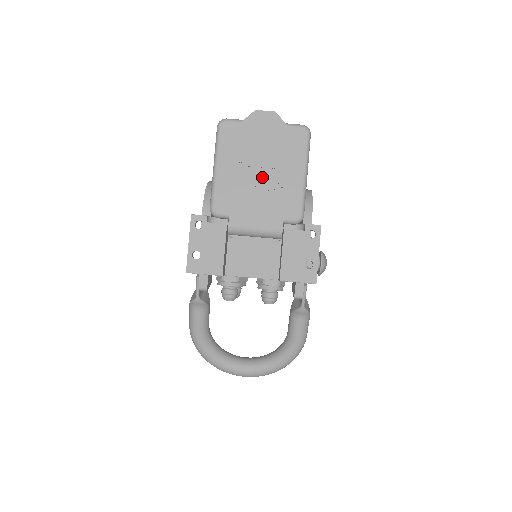
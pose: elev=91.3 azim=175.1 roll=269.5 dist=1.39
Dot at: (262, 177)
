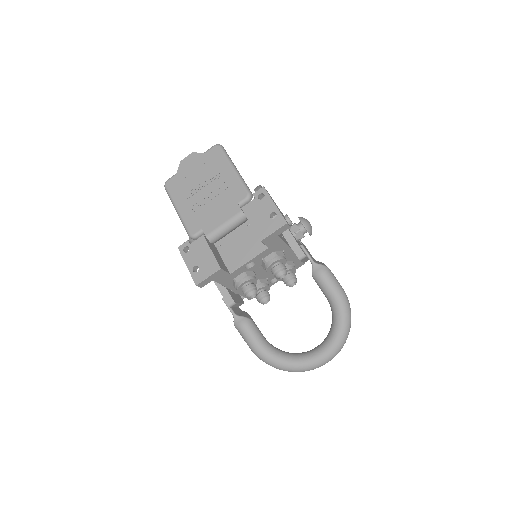
Dot at: (208, 192)
